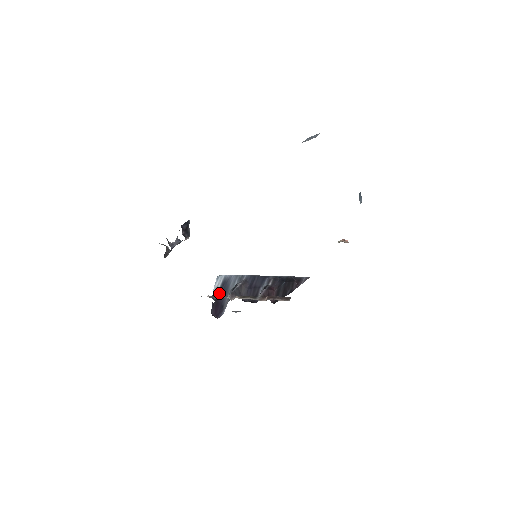
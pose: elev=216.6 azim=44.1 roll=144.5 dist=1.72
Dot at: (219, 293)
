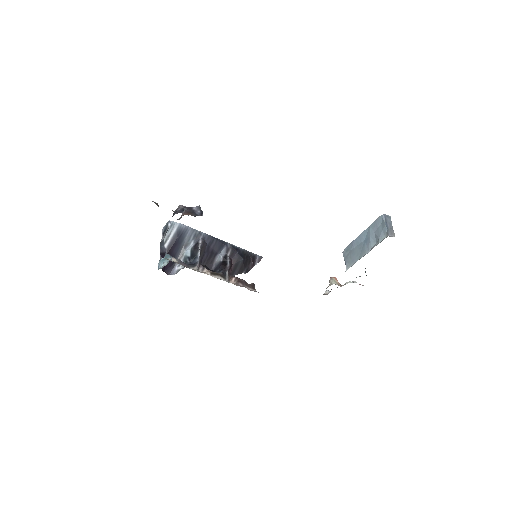
Dot at: (172, 245)
